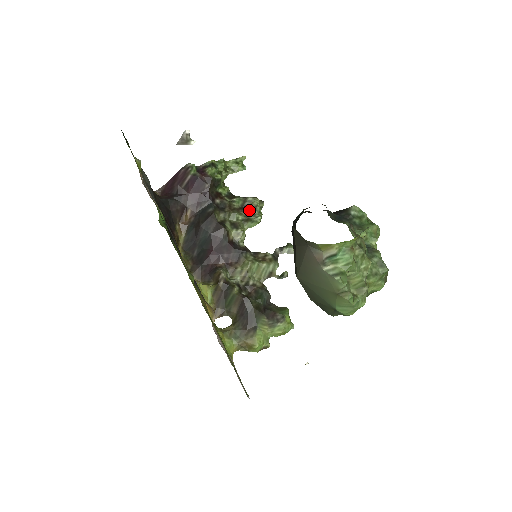
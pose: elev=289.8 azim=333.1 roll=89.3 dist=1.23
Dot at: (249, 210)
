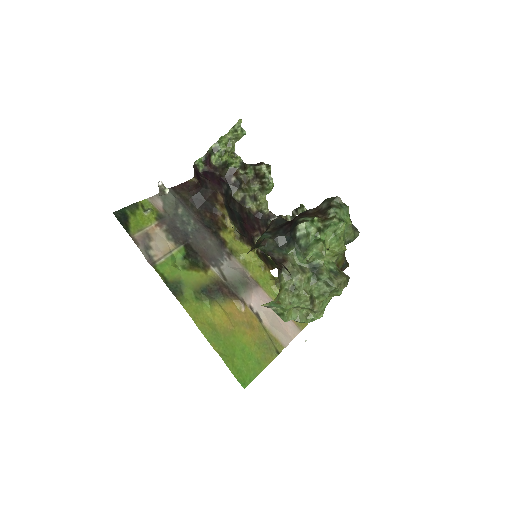
Dot at: (260, 179)
